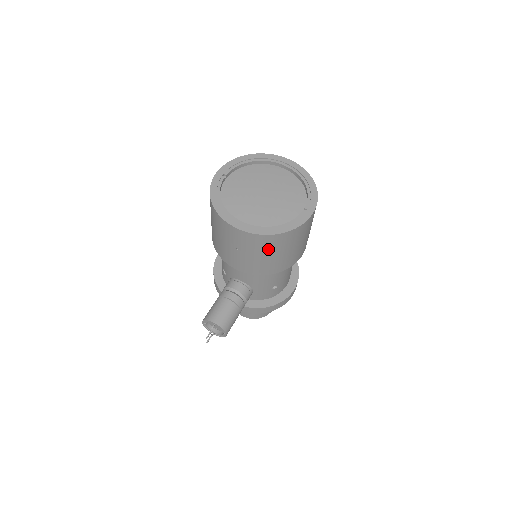
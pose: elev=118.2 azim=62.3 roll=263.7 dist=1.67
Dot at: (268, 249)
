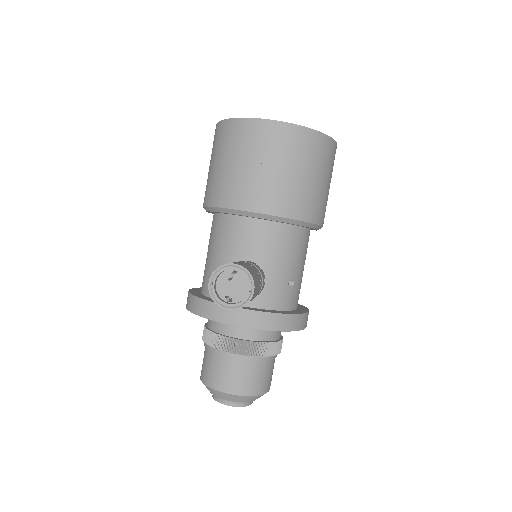
Dot at: (303, 158)
